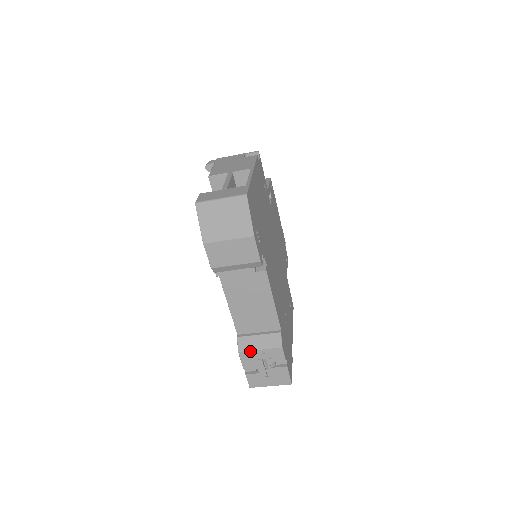
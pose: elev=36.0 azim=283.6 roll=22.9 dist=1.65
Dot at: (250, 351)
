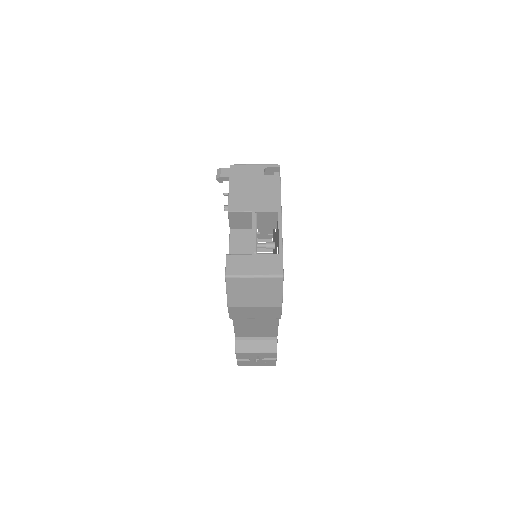
Dot at: (247, 353)
